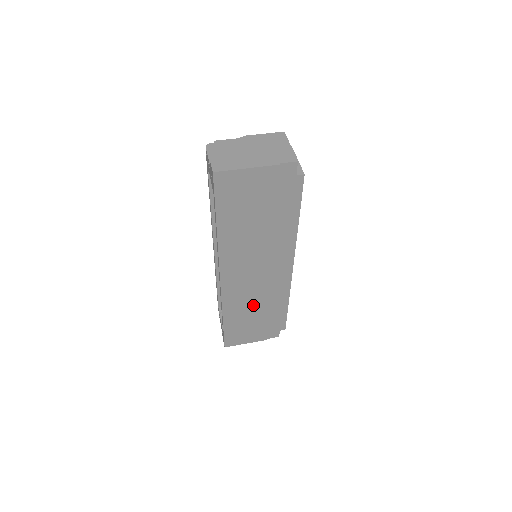
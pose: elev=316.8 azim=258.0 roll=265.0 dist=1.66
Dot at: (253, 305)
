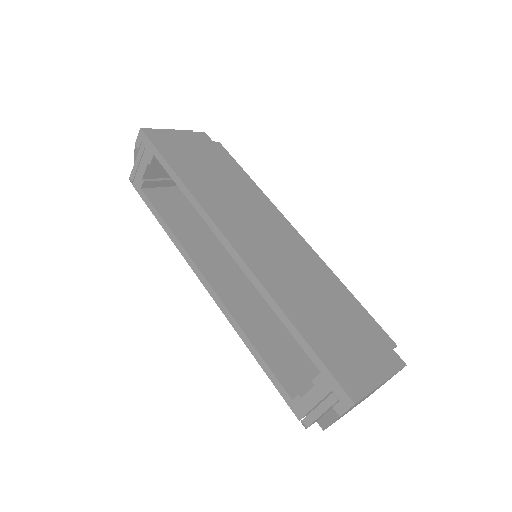
Dot at: (307, 291)
